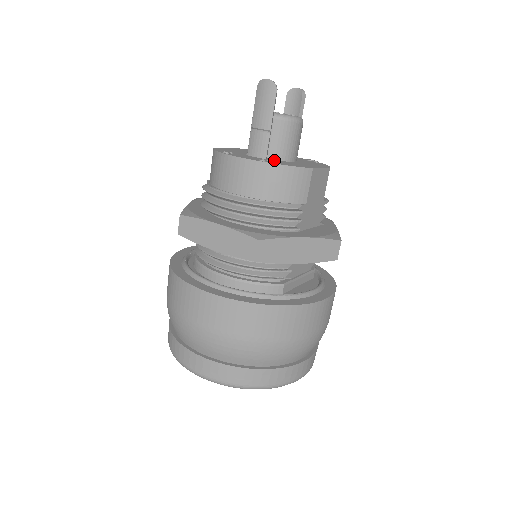
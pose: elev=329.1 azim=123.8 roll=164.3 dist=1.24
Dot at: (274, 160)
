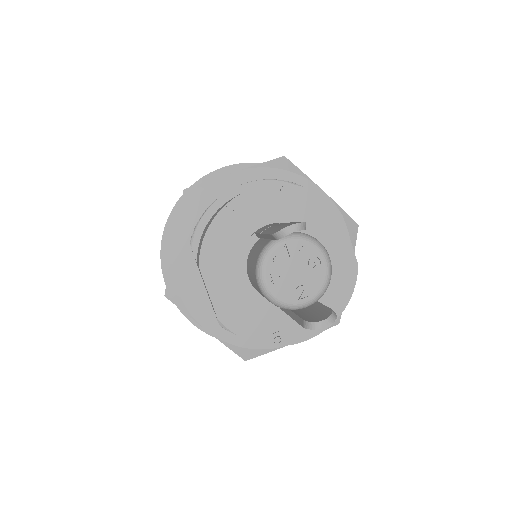
Dot at: occluded
